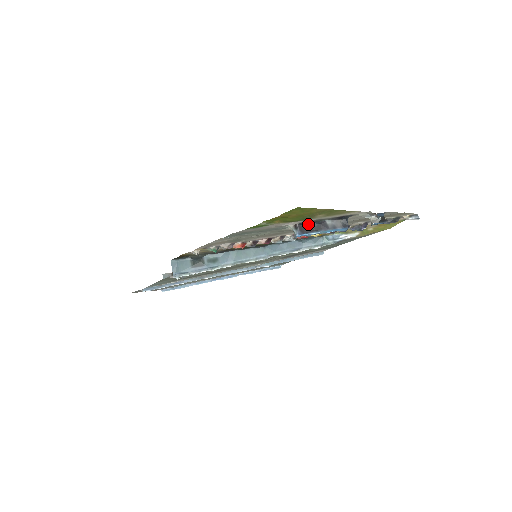
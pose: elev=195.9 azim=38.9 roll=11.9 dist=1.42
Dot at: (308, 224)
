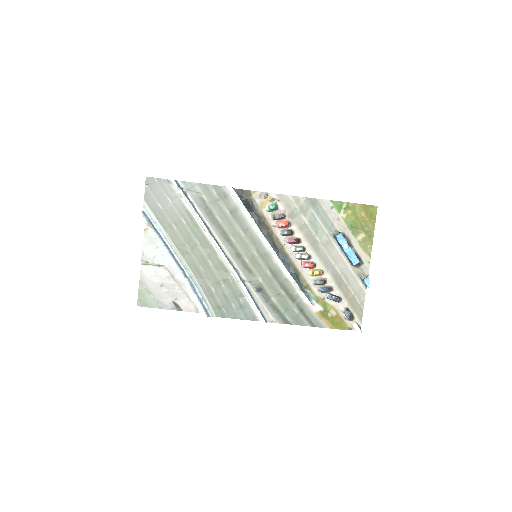
Dot at: occluded
